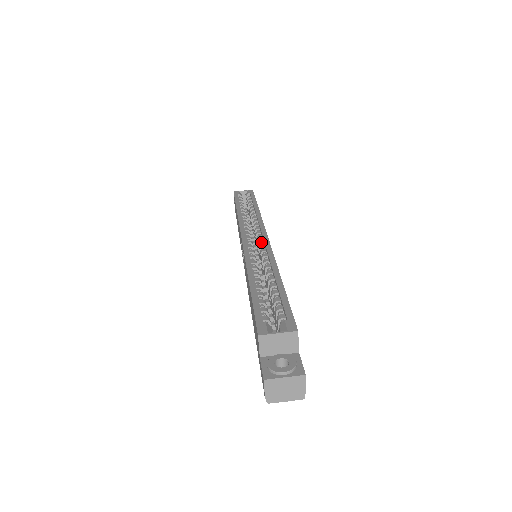
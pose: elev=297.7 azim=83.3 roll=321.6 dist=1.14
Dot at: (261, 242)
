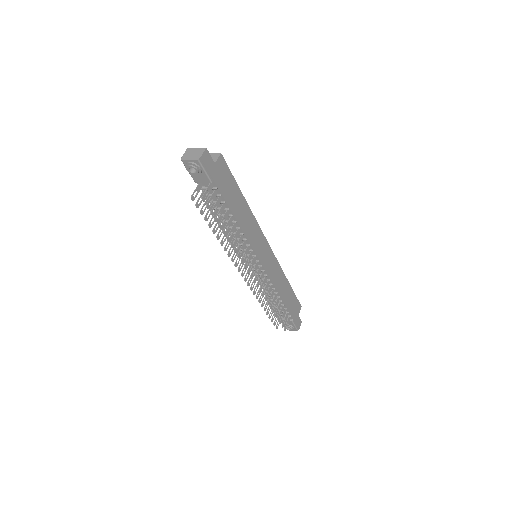
Dot at: occluded
